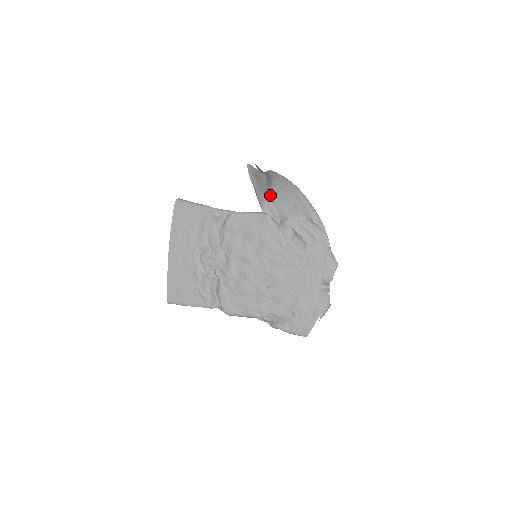
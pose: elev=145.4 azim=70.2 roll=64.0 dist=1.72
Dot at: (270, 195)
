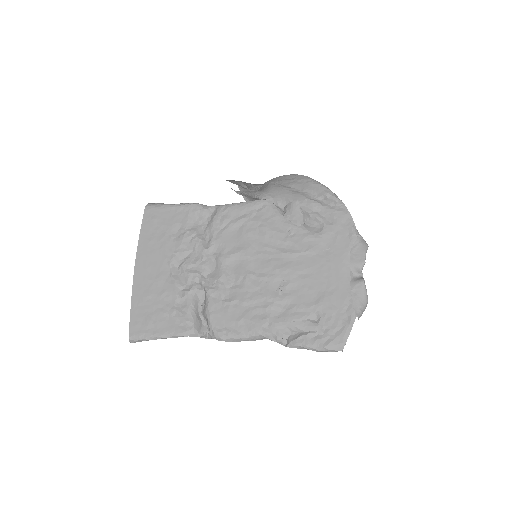
Dot at: (267, 187)
